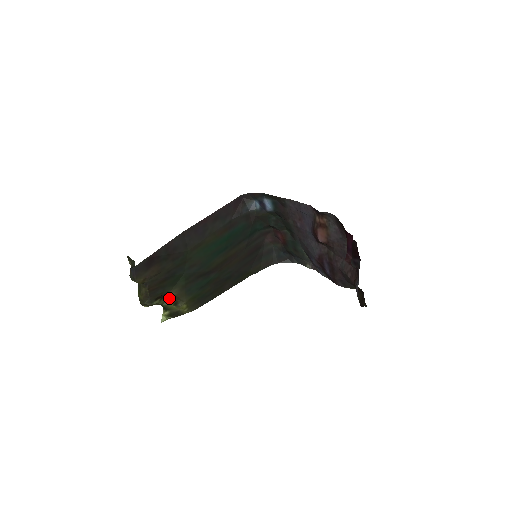
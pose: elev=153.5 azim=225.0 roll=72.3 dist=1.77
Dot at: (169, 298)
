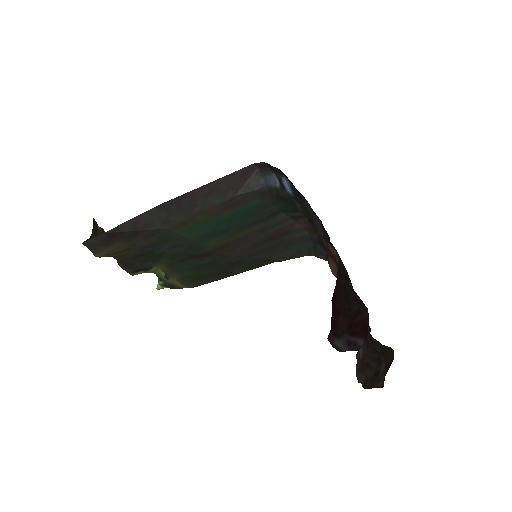
Dot at: occluded
